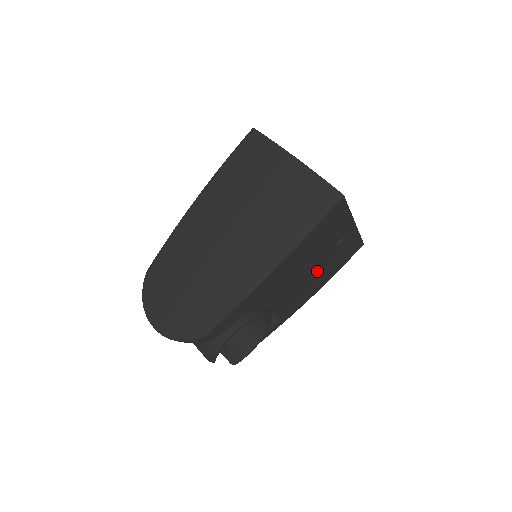
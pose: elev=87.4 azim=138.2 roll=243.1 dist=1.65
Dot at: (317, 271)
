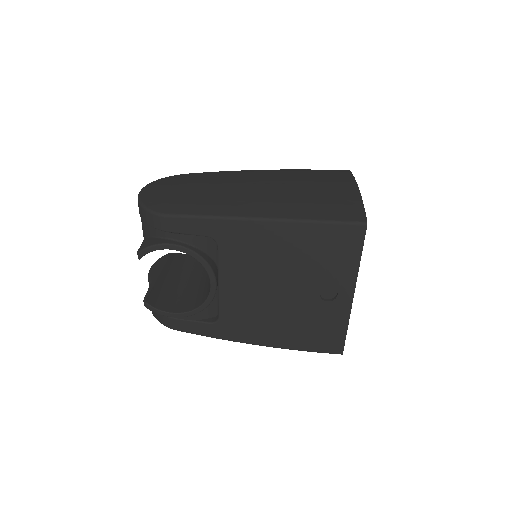
Dot at: (286, 305)
